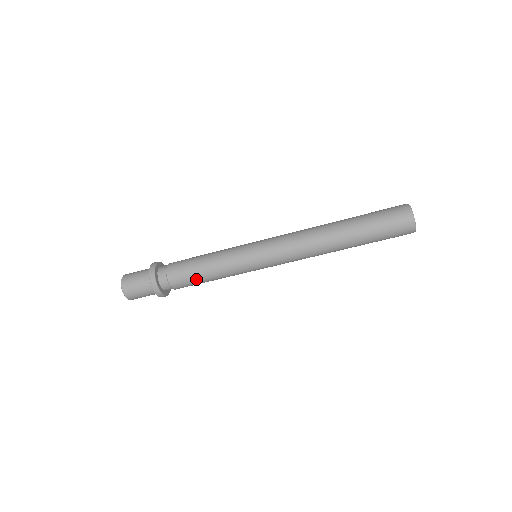
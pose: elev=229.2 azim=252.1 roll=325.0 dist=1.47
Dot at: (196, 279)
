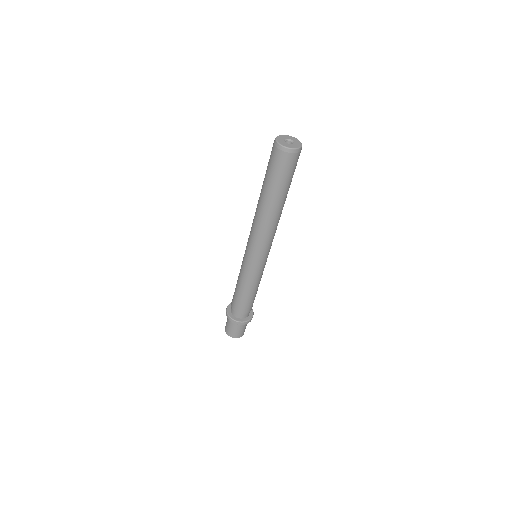
Dot at: (244, 299)
